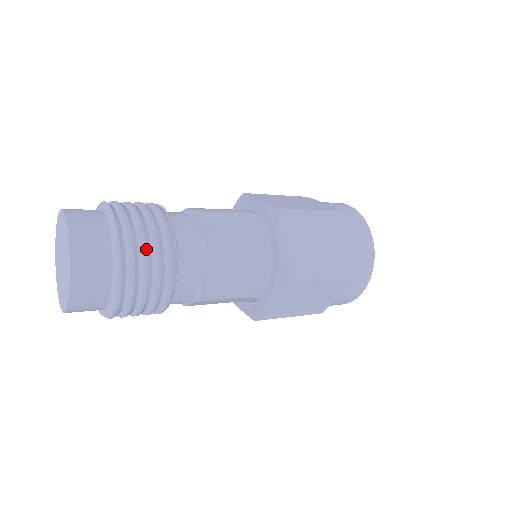
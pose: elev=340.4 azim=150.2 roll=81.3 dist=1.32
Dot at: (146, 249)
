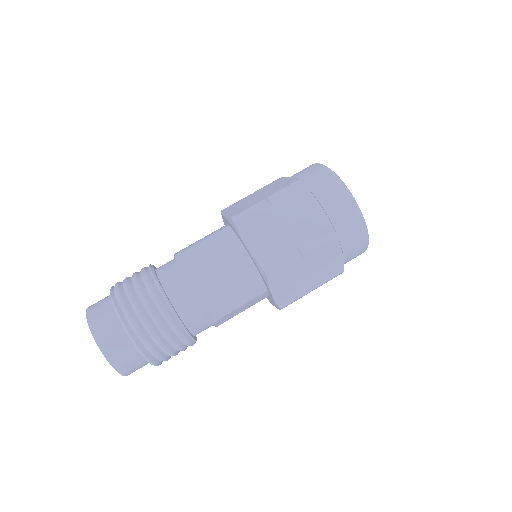
Dot at: (168, 349)
